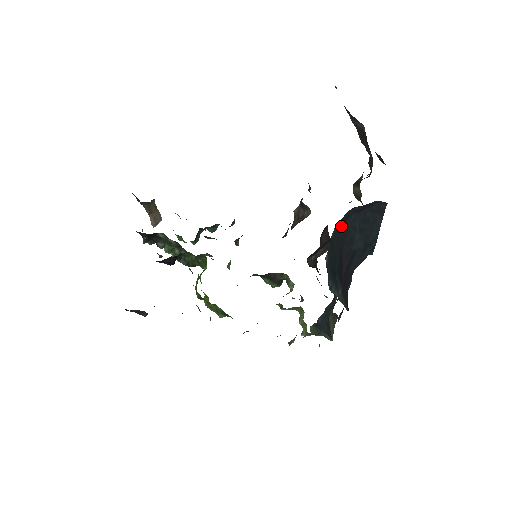
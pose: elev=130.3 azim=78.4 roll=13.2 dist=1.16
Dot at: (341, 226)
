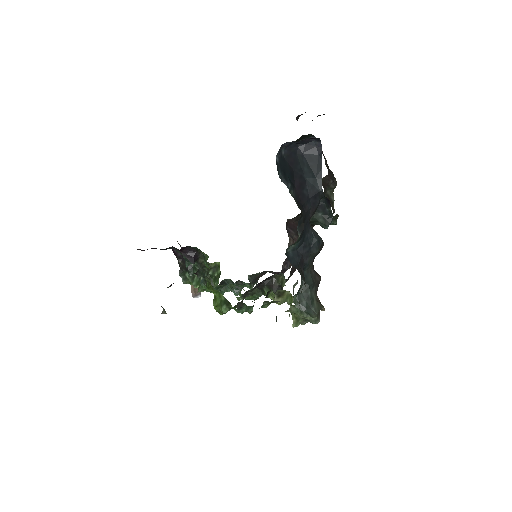
Dot at: (291, 154)
